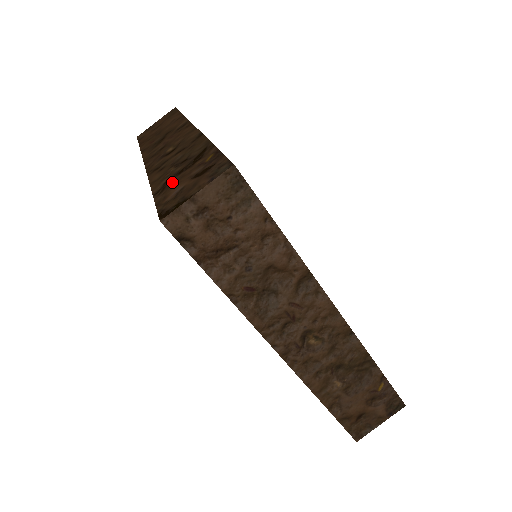
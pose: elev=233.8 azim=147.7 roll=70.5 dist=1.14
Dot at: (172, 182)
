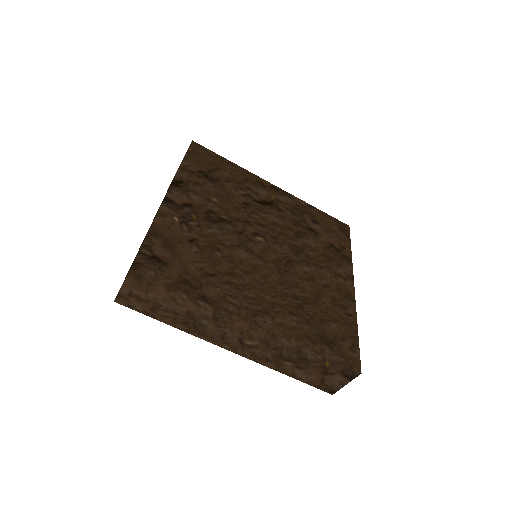
Dot at: occluded
